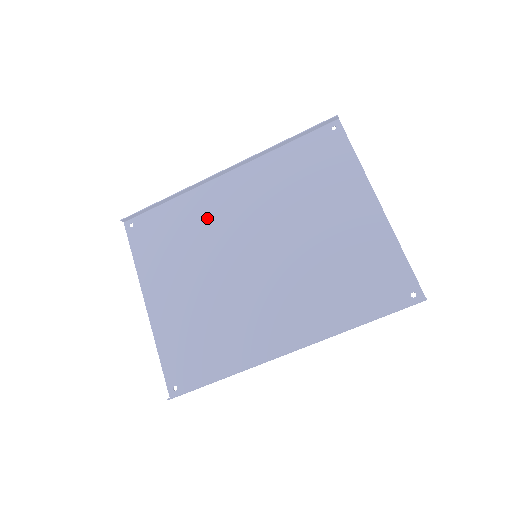
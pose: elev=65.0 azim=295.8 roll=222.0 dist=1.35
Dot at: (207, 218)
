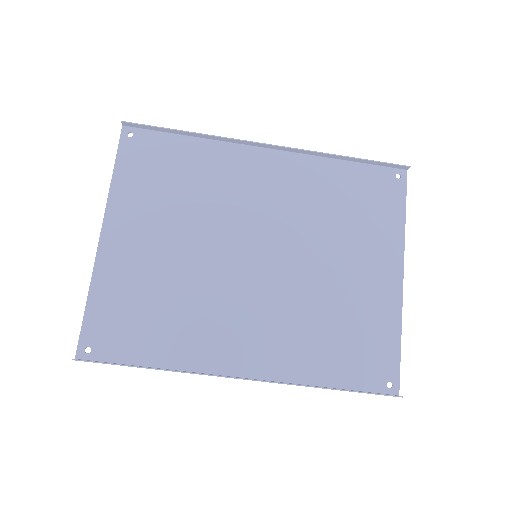
Dot at: (224, 183)
